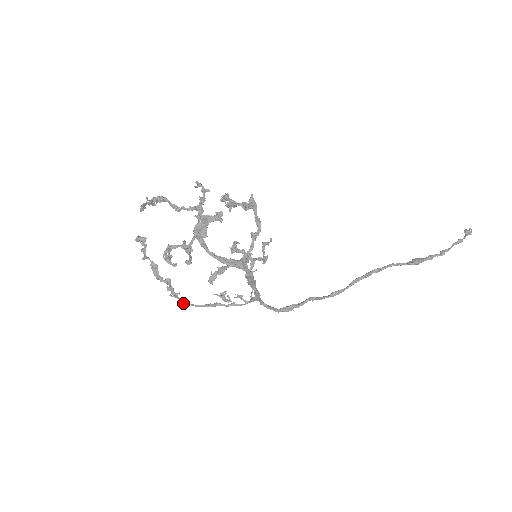
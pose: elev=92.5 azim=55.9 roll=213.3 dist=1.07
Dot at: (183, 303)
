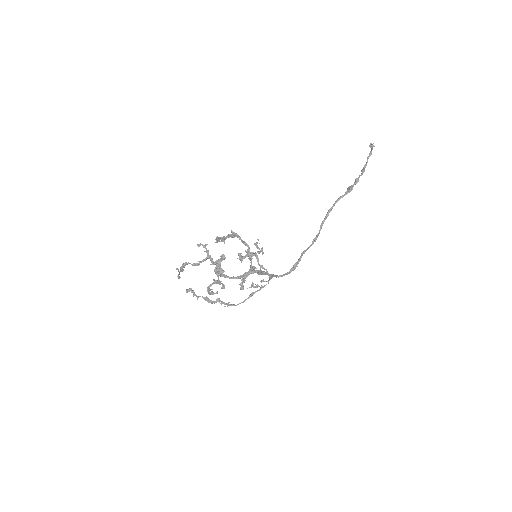
Dot at: occluded
